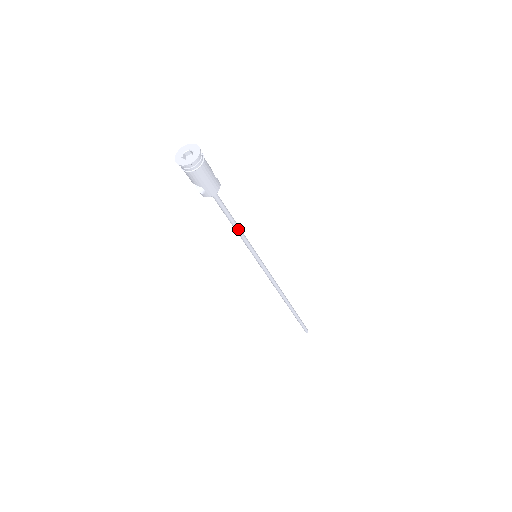
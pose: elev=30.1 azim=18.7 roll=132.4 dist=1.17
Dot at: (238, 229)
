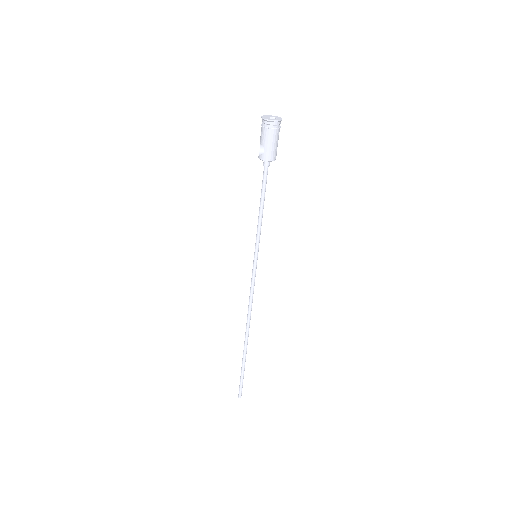
Dot at: (261, 214)
